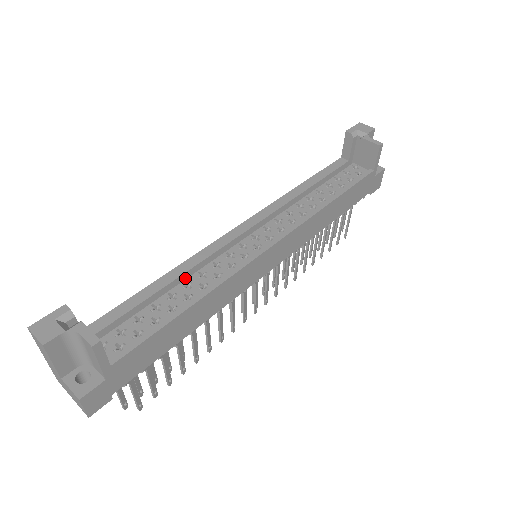
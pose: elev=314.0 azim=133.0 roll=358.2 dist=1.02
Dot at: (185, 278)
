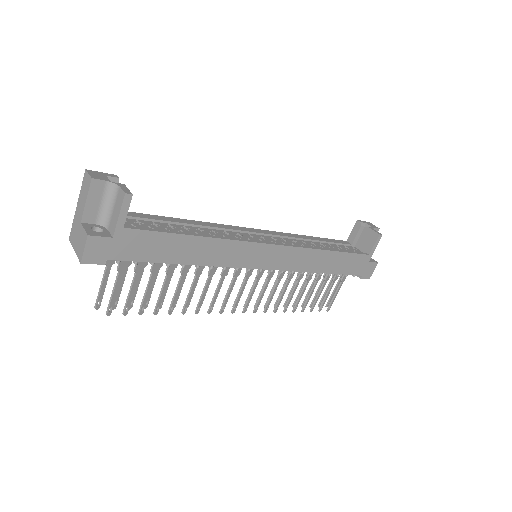
Dot at: occluded
